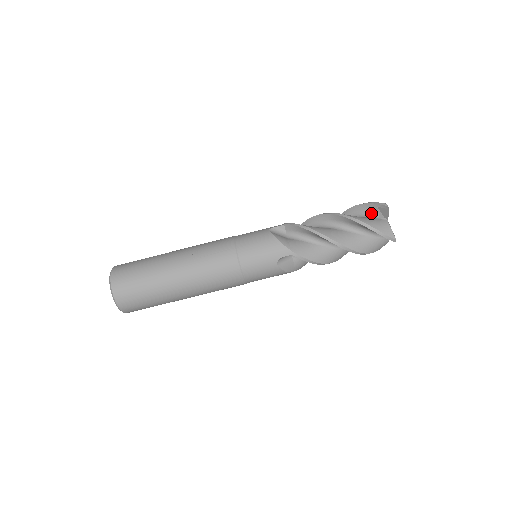
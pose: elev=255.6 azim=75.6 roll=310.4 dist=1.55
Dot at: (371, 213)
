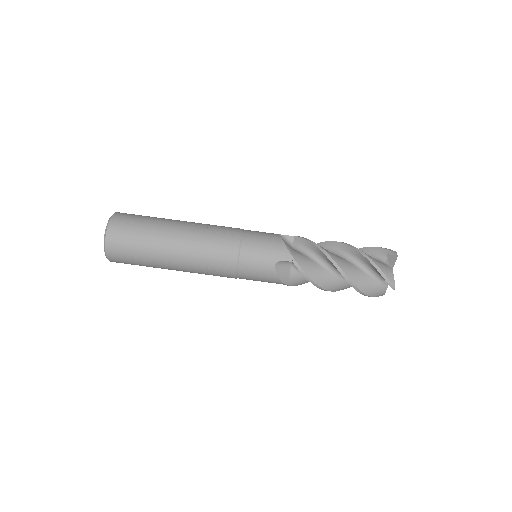
Dot at: (379, 257)
